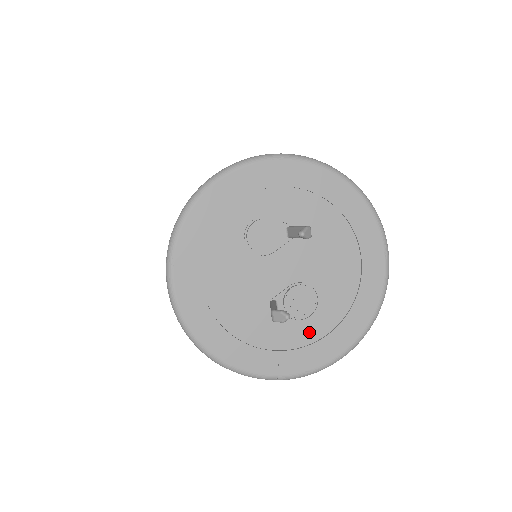
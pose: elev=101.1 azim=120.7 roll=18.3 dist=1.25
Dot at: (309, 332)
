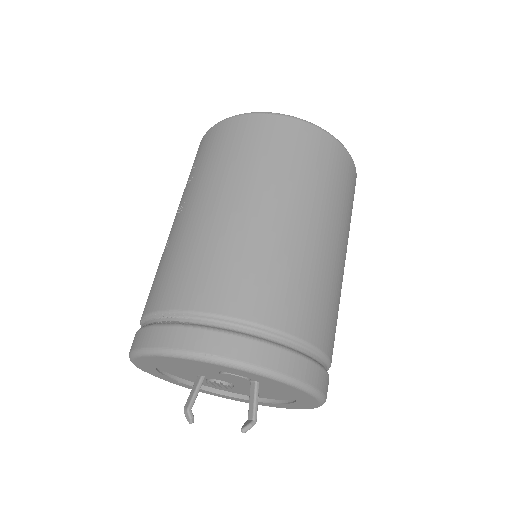
Dot at: (209, 384)
